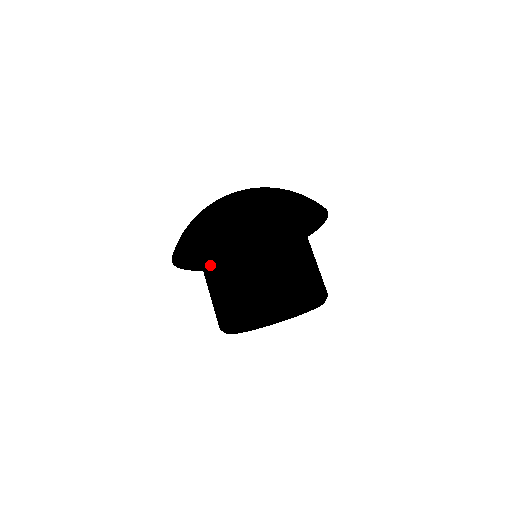
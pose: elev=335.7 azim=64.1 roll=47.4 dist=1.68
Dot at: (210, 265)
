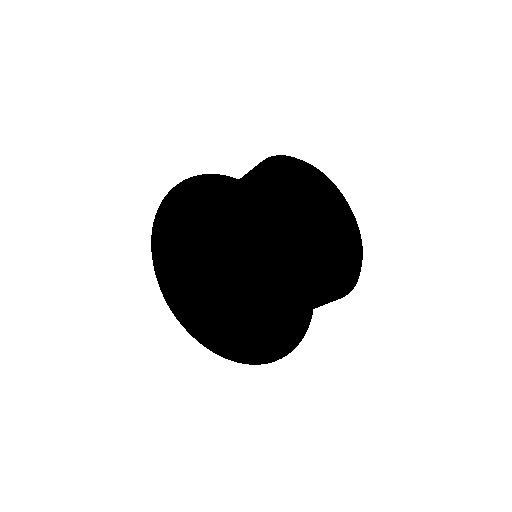
Dot at: (203, 215)
